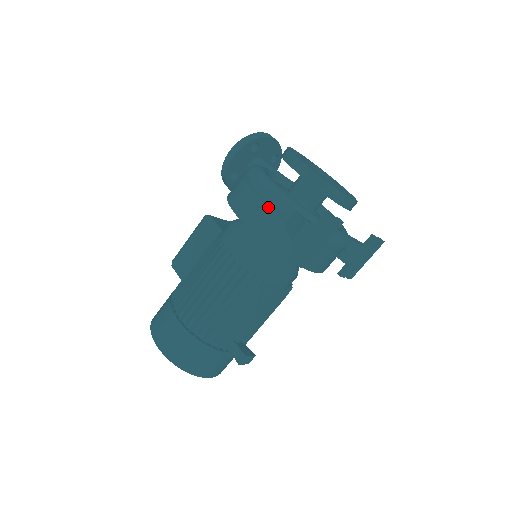
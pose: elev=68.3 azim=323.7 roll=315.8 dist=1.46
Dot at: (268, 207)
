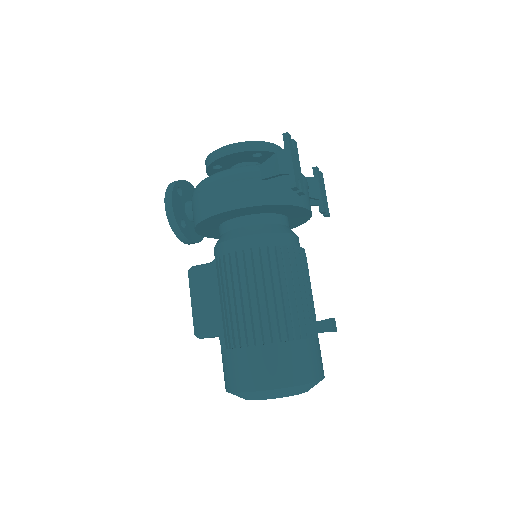
Dot at: (239, 181)
